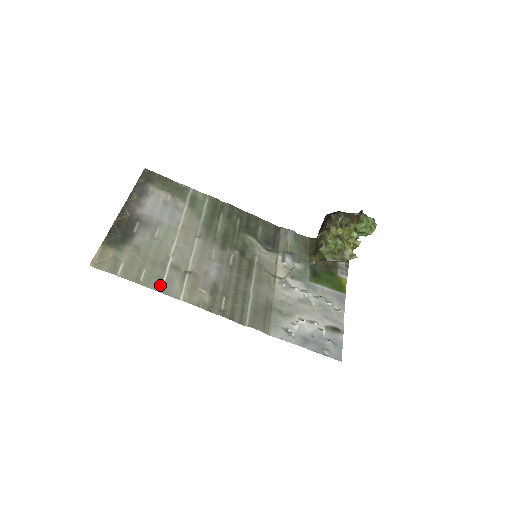
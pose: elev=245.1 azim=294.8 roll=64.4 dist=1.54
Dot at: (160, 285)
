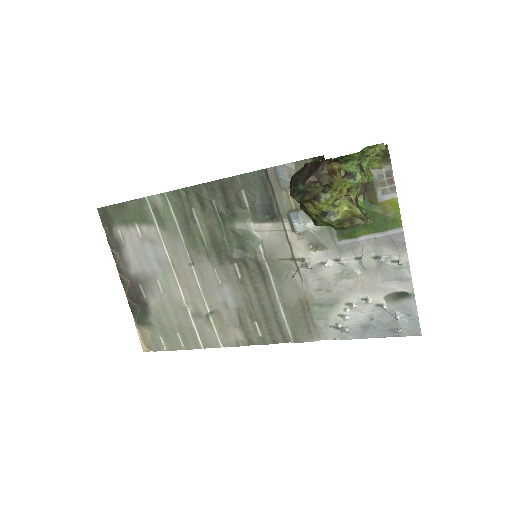
Dot at: (198, 342)
